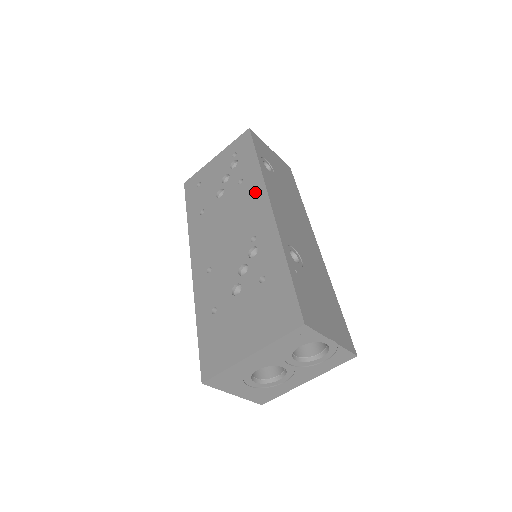
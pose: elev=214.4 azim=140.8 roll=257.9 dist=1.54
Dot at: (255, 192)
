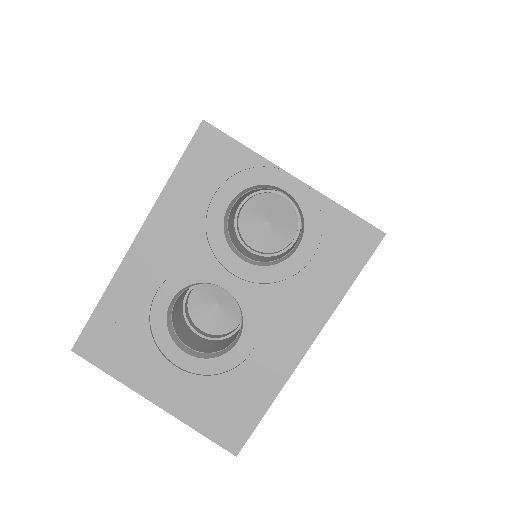
Dot at: occluded
